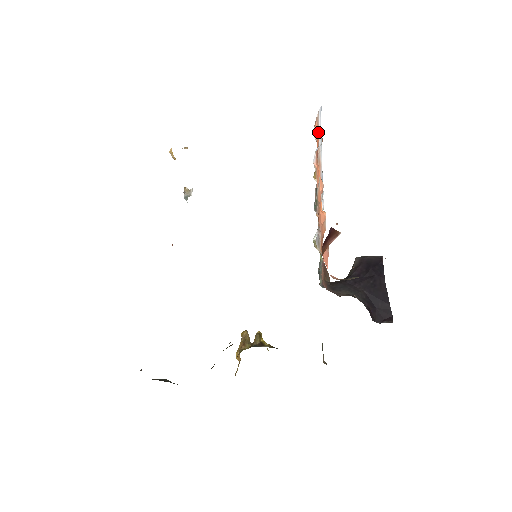
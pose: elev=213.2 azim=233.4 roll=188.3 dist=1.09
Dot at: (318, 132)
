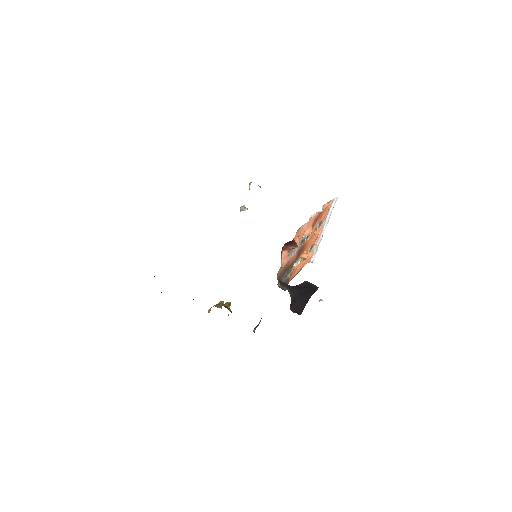
Dot at: (329, 210)
